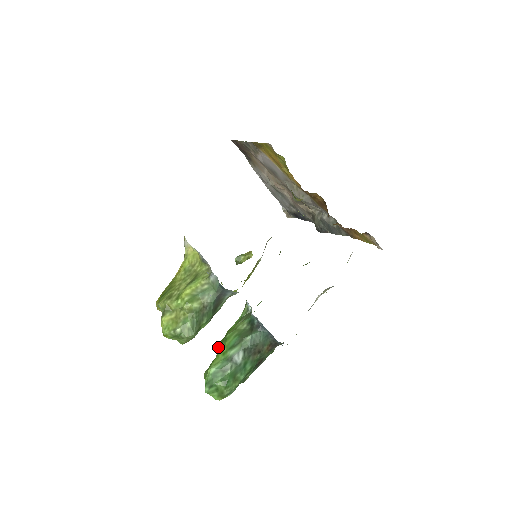
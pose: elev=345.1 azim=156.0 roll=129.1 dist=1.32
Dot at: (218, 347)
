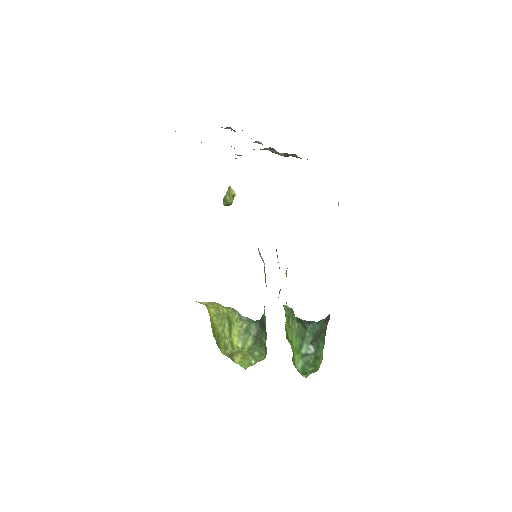
Dot at: occluded
